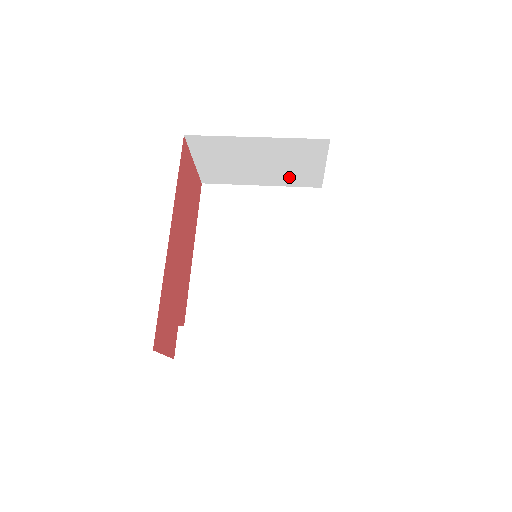
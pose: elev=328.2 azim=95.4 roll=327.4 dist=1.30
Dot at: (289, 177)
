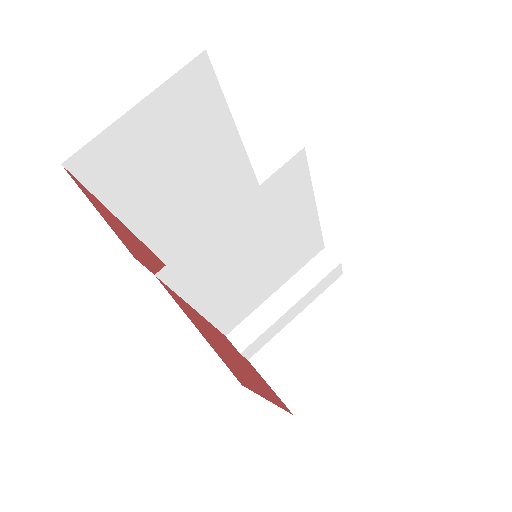
Dot at: occluded
